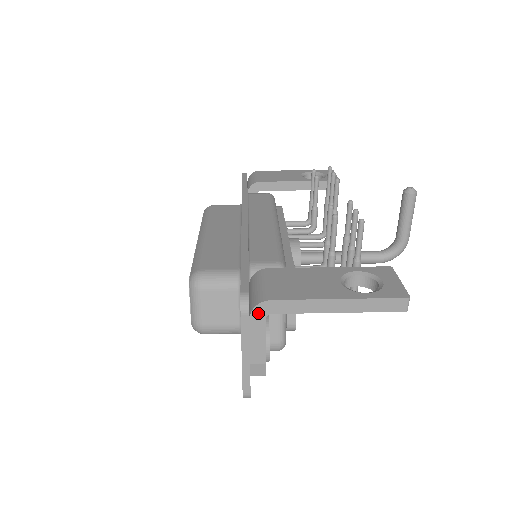
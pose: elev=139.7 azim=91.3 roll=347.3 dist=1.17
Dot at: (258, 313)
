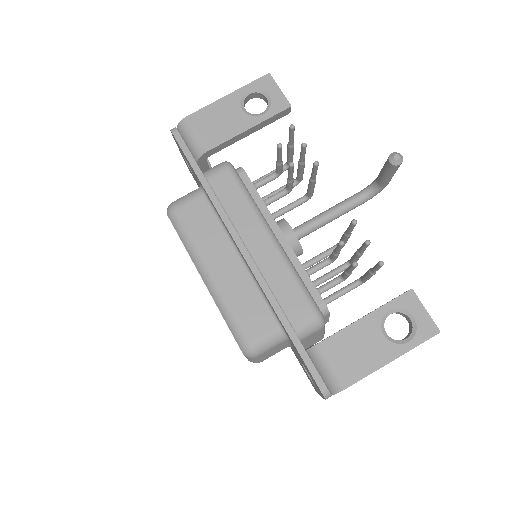
Dot at: (337, 392)
